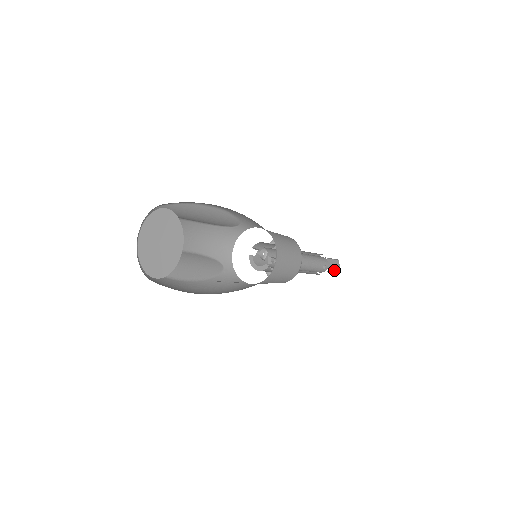
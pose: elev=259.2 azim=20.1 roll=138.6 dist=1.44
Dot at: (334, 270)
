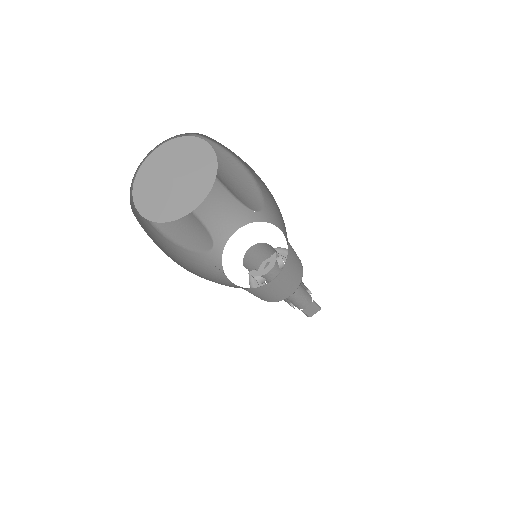
Dot at: (316, 303)
